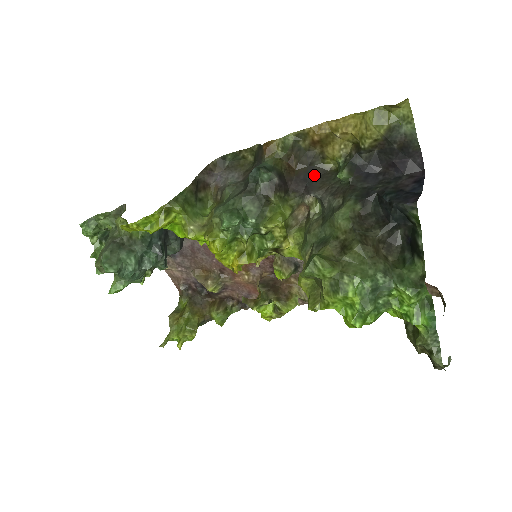
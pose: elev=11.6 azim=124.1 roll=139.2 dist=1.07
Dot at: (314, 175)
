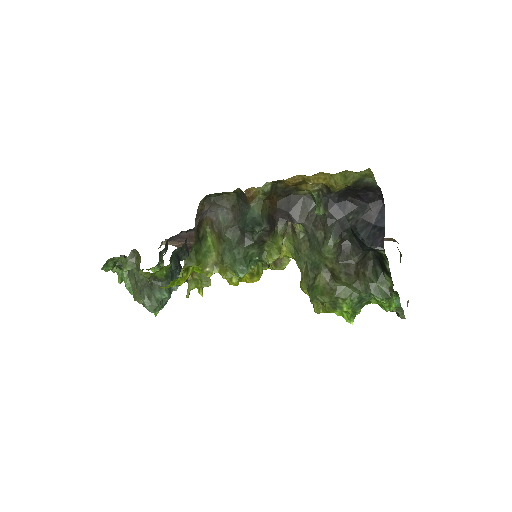
Dot at: (293, 203)
